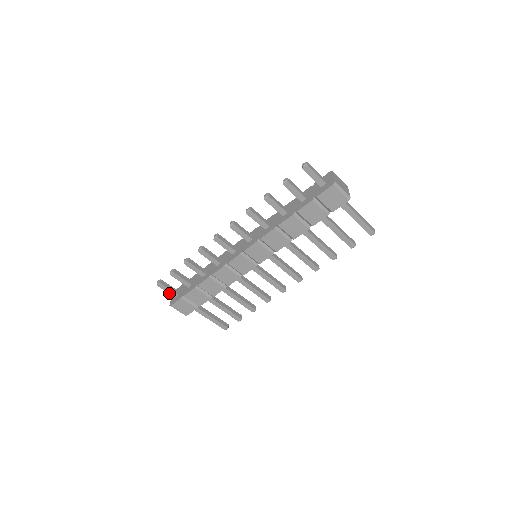
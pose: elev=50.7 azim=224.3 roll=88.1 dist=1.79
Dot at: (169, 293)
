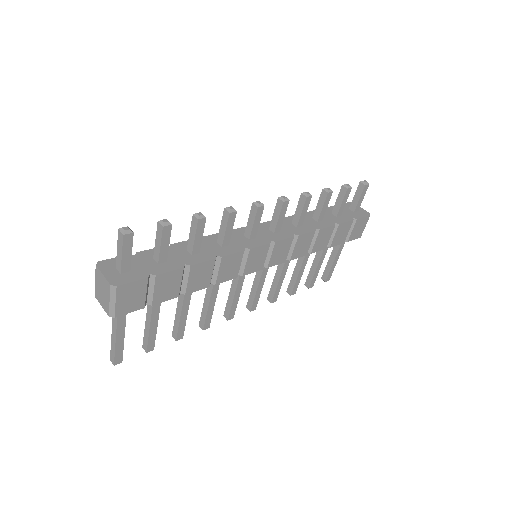
Dot at: (122, 260)
